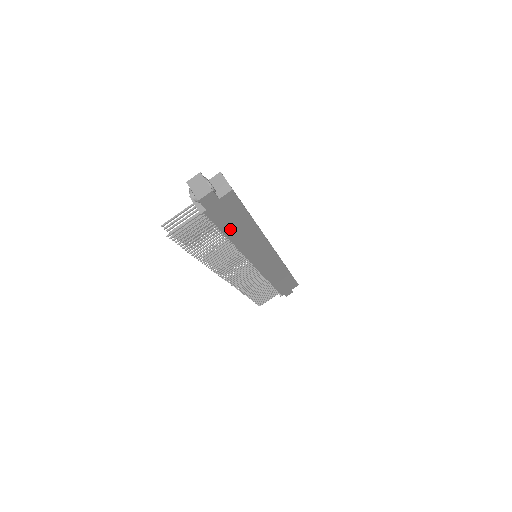
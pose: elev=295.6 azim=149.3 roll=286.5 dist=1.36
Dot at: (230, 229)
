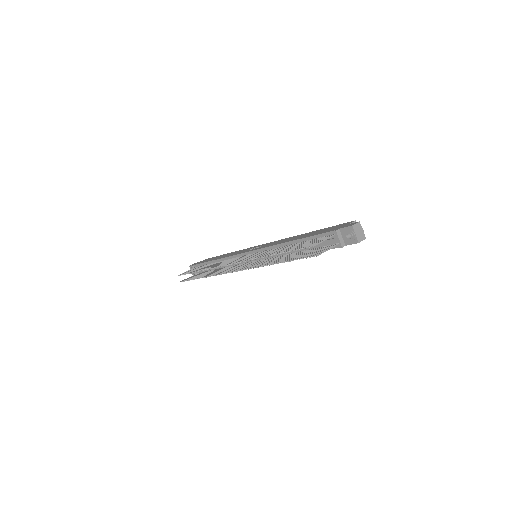
Dot at: occluded
